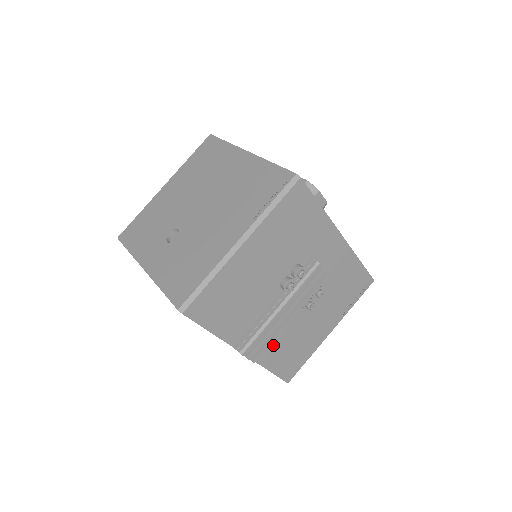
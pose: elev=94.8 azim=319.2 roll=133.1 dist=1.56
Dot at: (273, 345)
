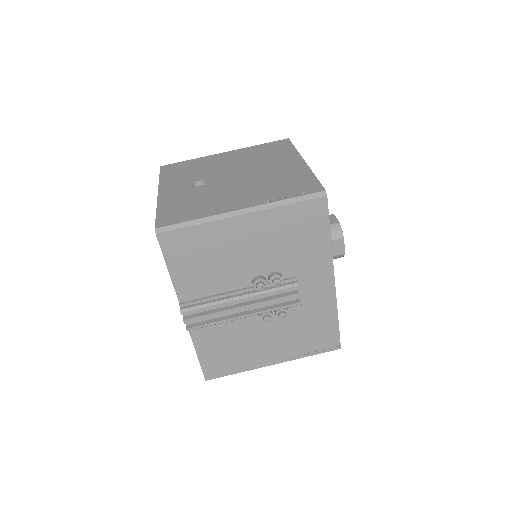
Dot at: (214, 331)
